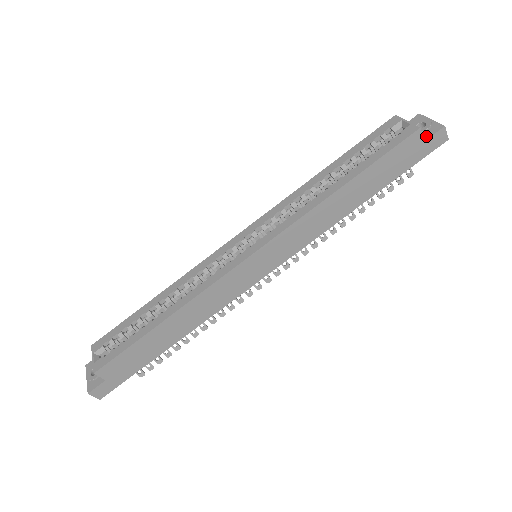
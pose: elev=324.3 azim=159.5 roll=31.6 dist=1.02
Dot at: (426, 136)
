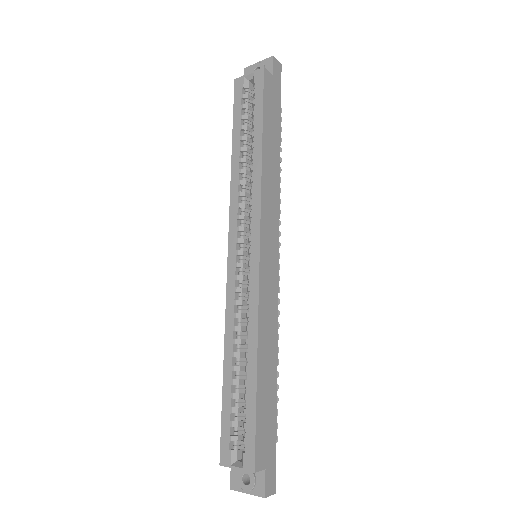
Dot at: (269, 72)
